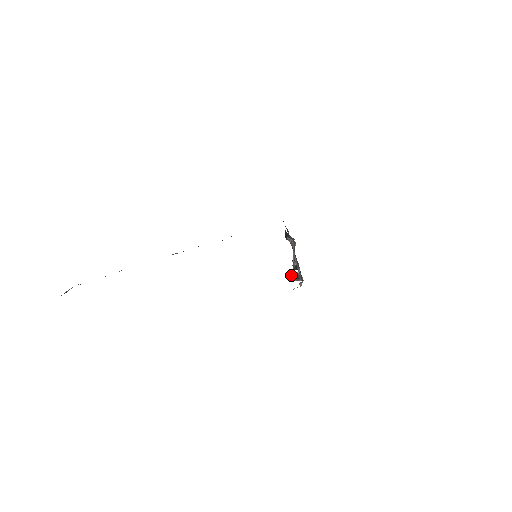
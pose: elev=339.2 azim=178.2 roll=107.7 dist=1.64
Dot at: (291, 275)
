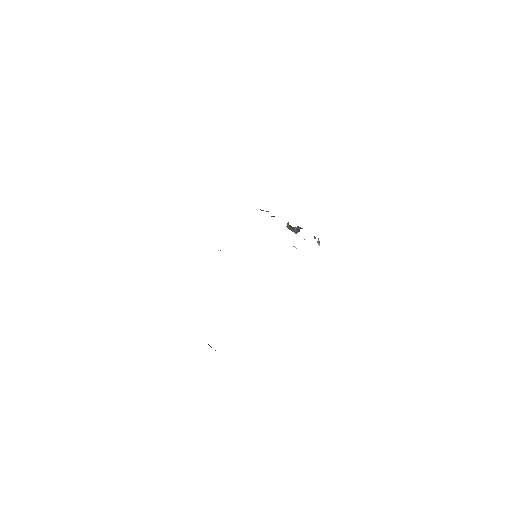
Dot at: (288, 228)
